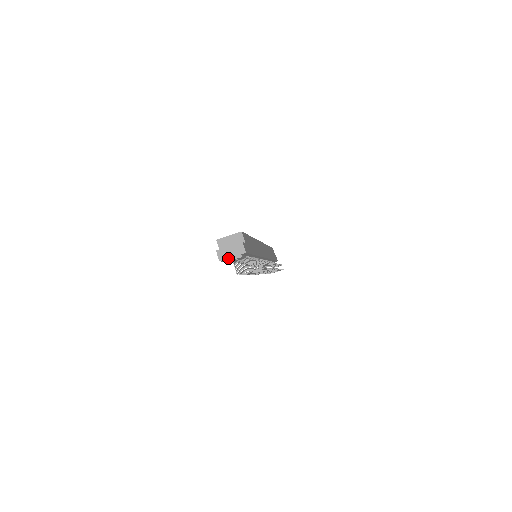
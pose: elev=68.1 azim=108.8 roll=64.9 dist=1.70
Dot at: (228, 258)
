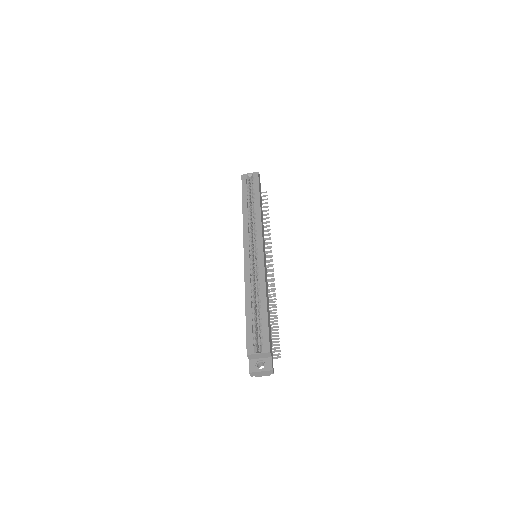
Dot at: (258, 376)
